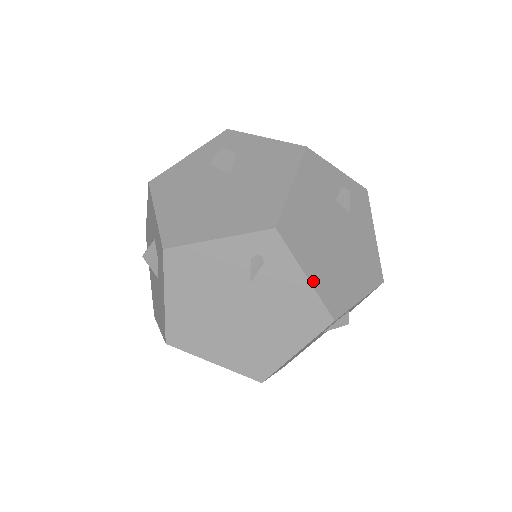
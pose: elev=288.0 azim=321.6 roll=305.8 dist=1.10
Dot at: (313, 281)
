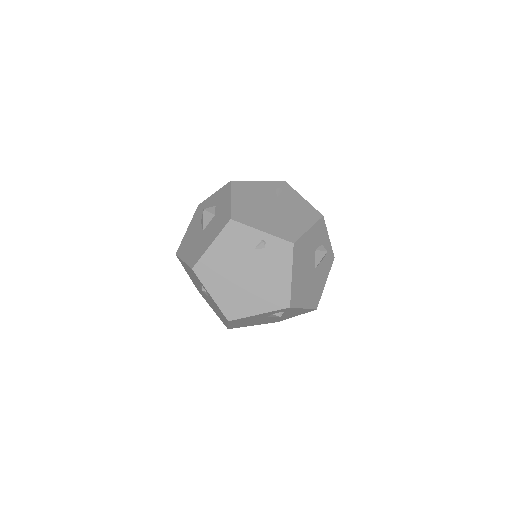
Dot at: (307, 202)
